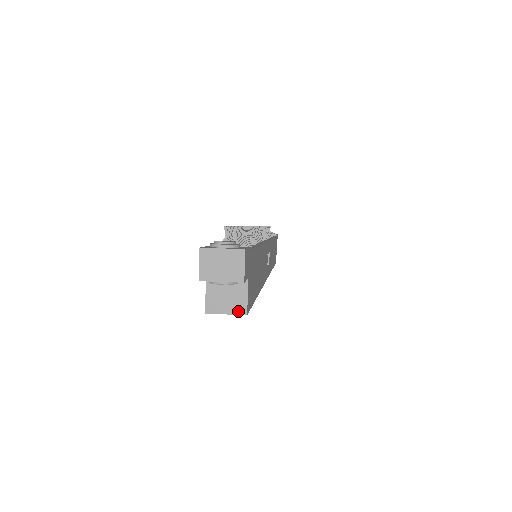
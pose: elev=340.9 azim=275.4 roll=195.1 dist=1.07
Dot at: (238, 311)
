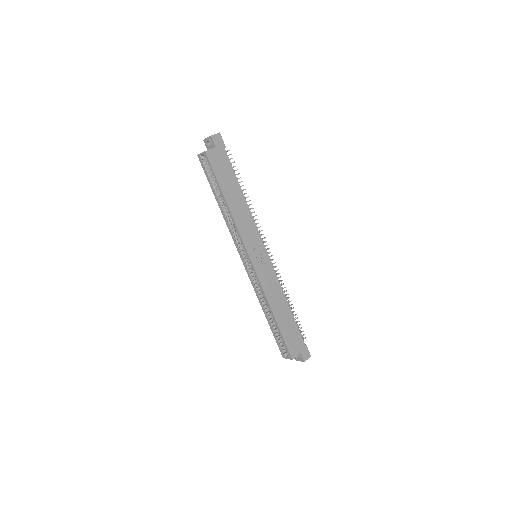
Dot at: (204, 152)
